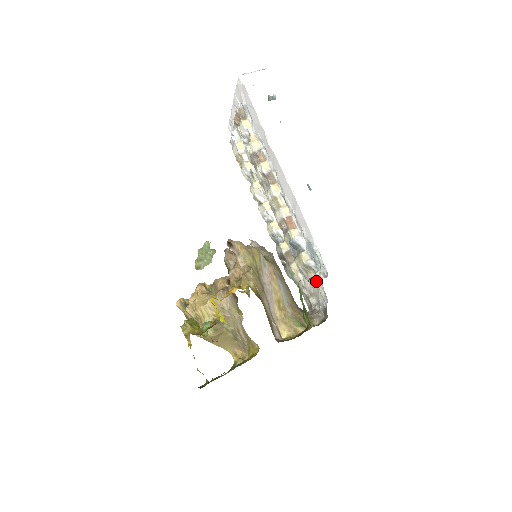
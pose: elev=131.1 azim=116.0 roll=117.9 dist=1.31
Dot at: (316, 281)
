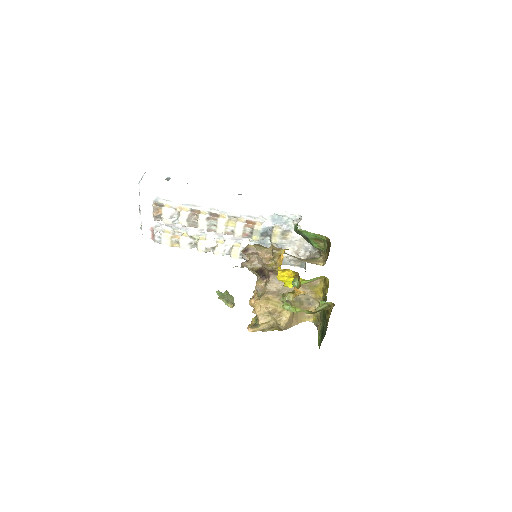
Dot at: (295, 235)
